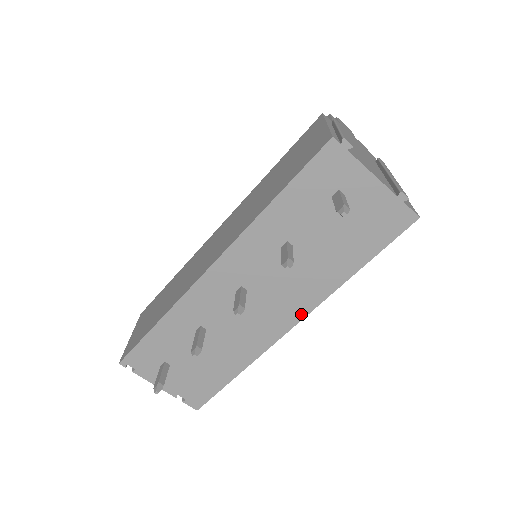
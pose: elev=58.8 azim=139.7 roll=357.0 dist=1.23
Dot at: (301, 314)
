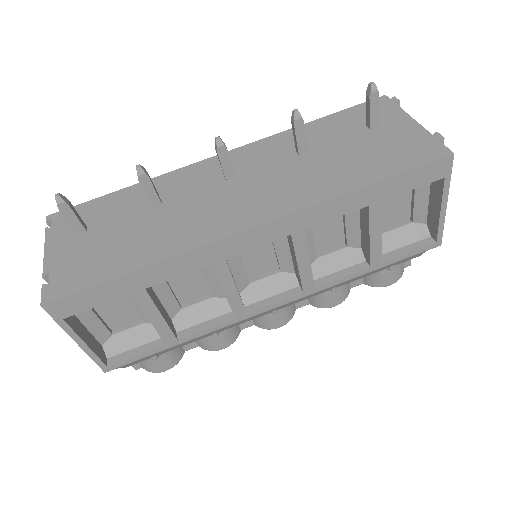
Dot at: (273, 215)
